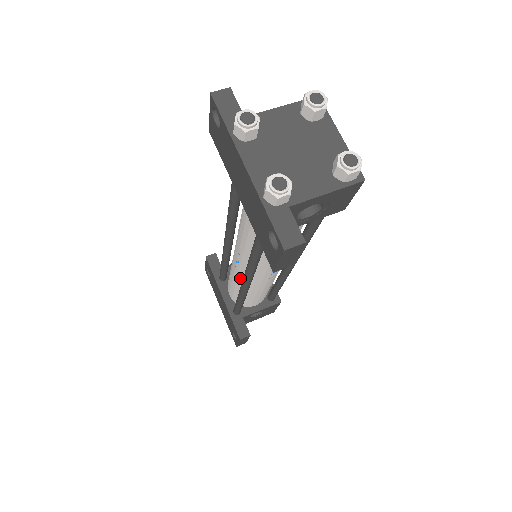
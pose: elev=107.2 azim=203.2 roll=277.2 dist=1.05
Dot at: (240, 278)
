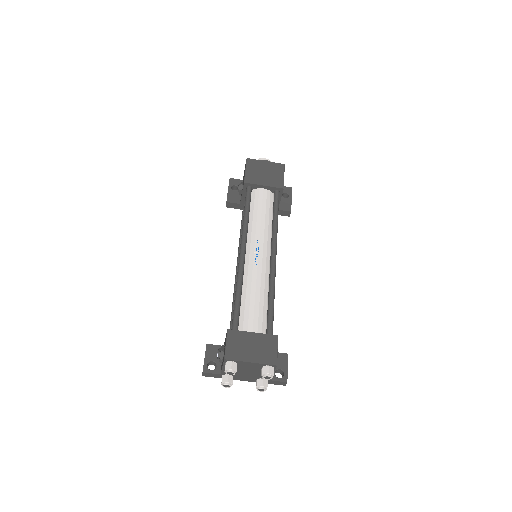
Dot at: occluded
